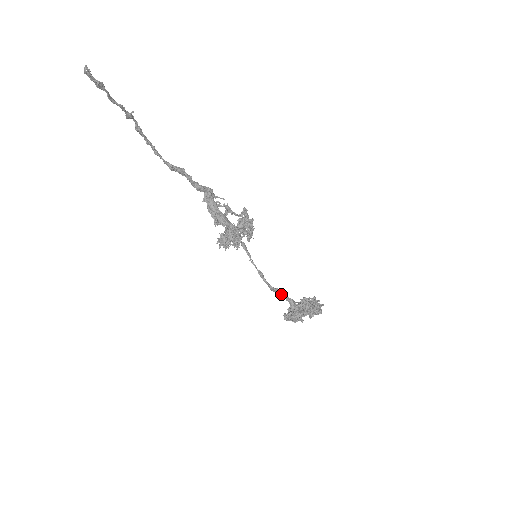
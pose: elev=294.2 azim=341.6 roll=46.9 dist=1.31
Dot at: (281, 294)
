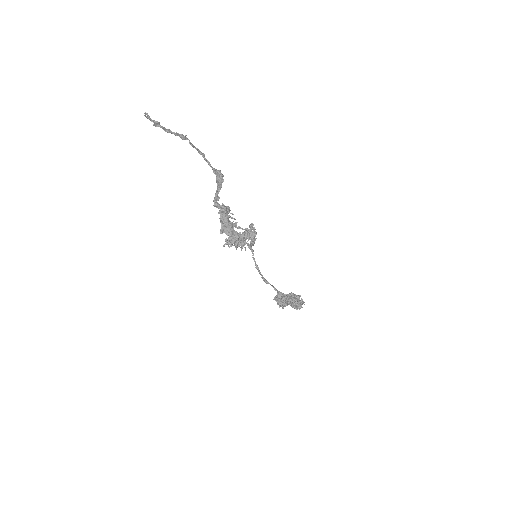
Dot at: (271, 285)
